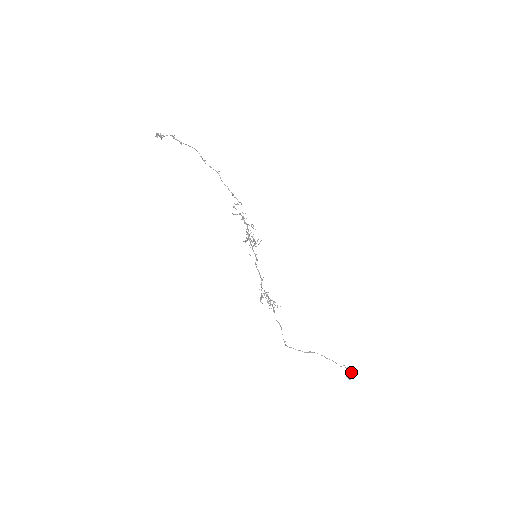
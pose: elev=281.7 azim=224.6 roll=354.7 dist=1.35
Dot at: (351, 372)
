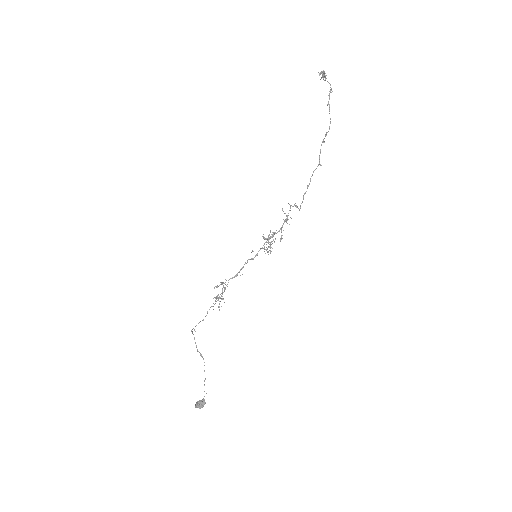
Dot at: (202, 406)
